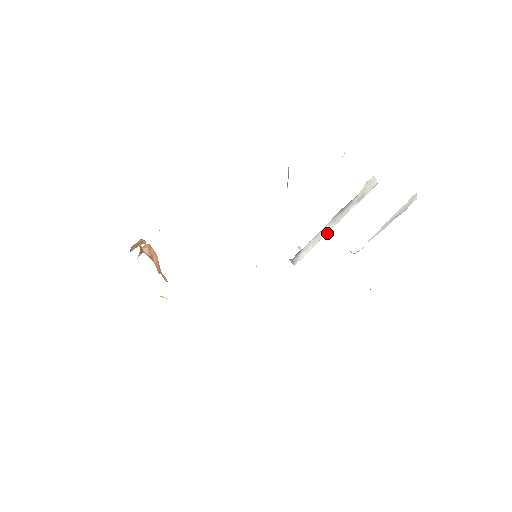
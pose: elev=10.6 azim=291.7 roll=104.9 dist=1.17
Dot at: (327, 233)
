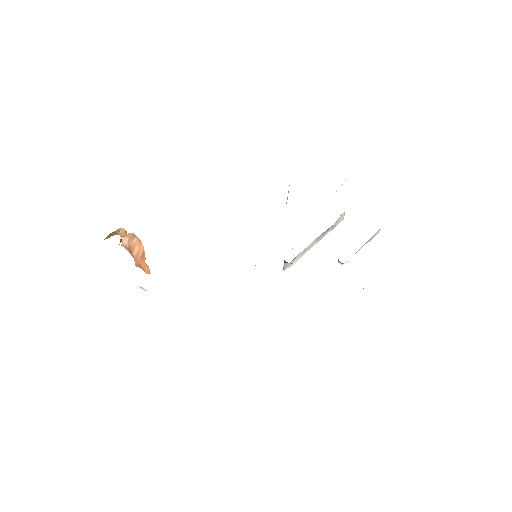
Dot at: (309, 249)
